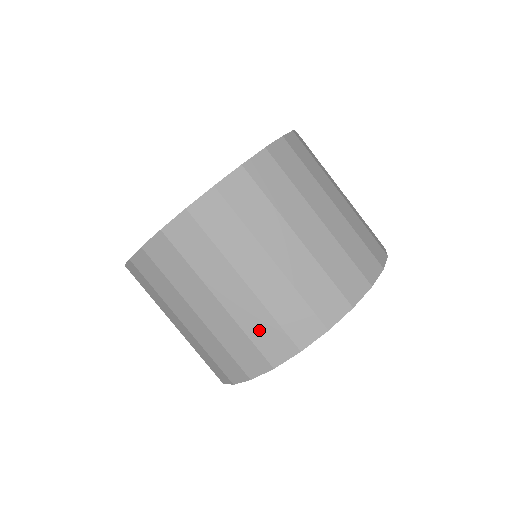
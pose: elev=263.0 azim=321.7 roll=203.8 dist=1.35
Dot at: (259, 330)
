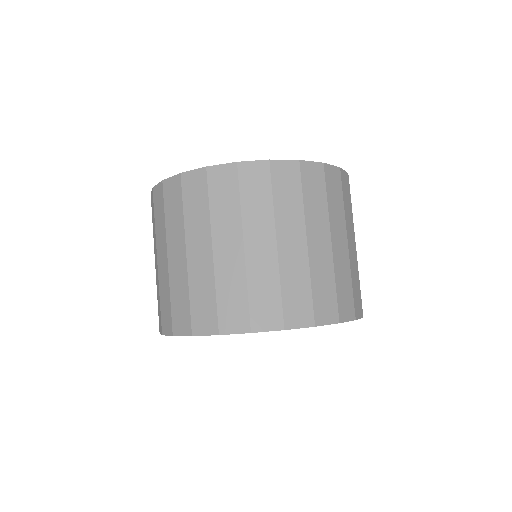
Dot at: (200, 296)
